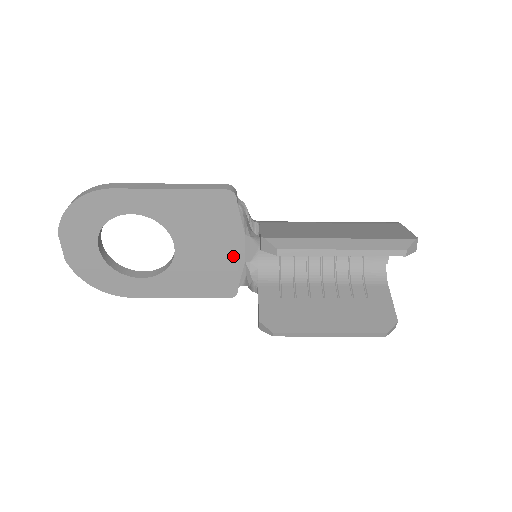
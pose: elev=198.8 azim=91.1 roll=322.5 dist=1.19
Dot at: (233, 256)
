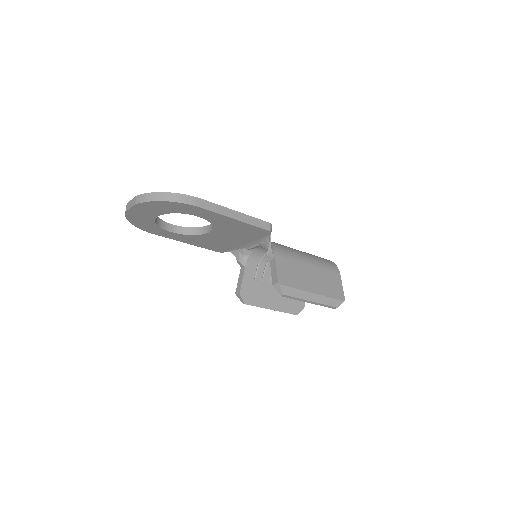
Dot at: (240, 244)
